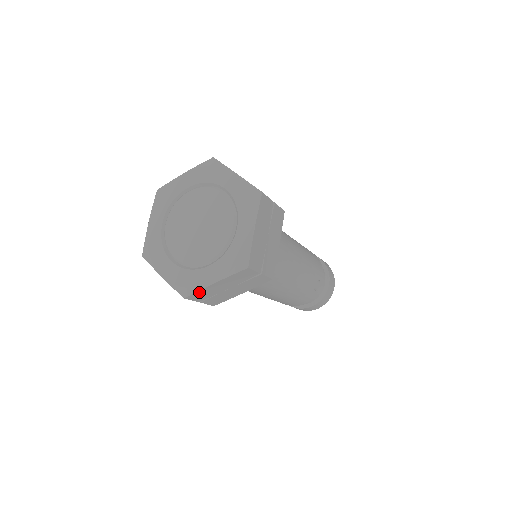
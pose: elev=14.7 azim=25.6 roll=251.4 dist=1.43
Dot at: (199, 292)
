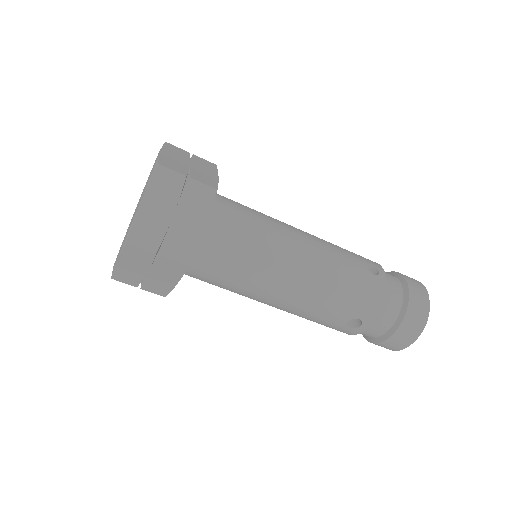
Dot at: (137, 227)
